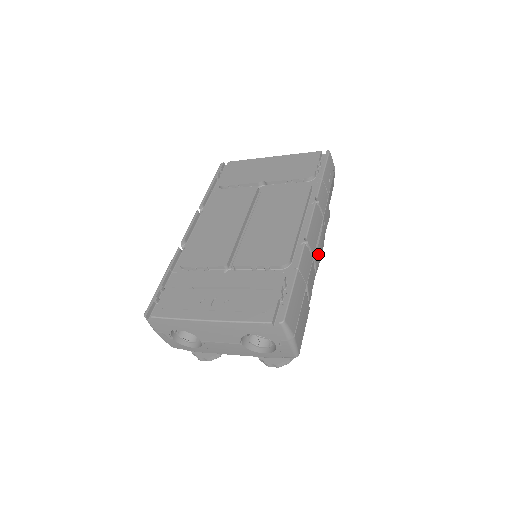
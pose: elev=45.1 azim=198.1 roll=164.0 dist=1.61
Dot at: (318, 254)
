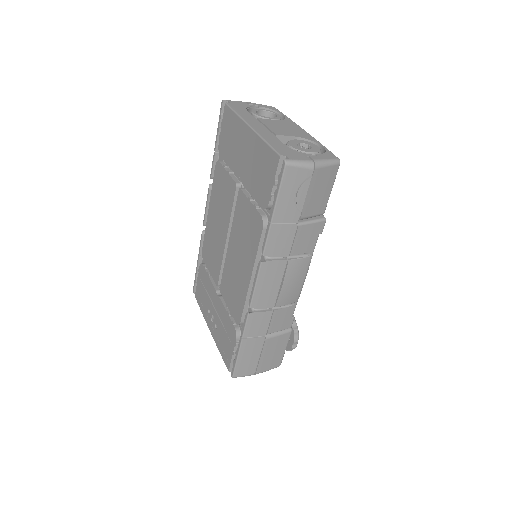
Dot at: (286, 297)
